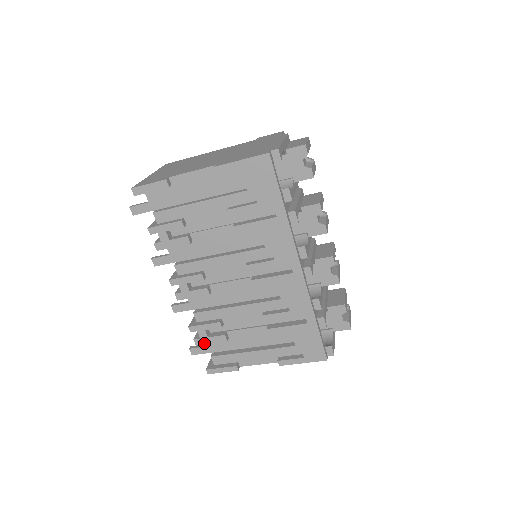
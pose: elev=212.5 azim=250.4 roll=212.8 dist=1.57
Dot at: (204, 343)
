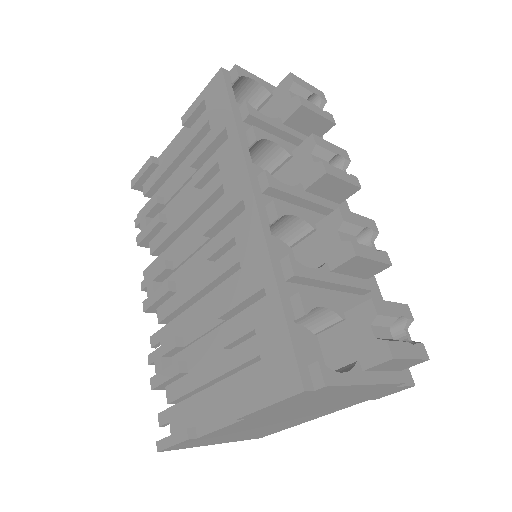
Dot at: (158, 383)
